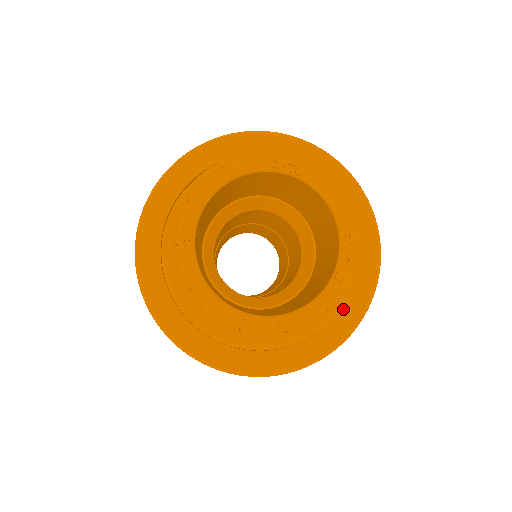
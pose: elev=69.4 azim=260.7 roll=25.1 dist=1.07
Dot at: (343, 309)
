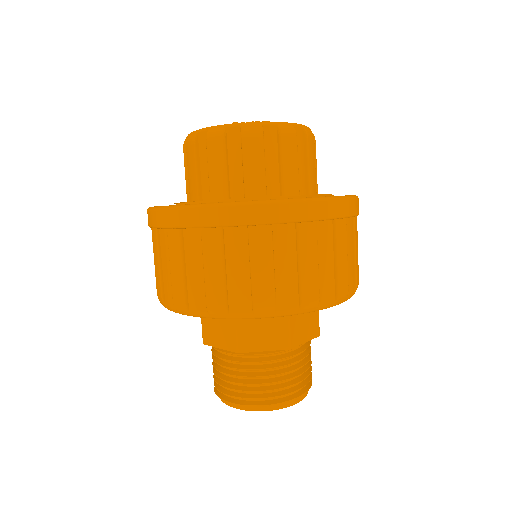
Dot at: occluded
